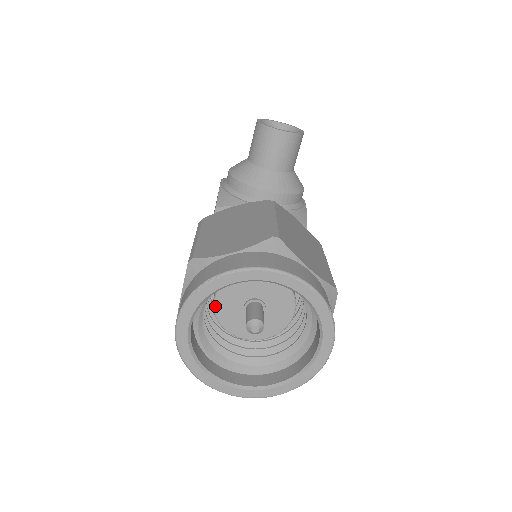
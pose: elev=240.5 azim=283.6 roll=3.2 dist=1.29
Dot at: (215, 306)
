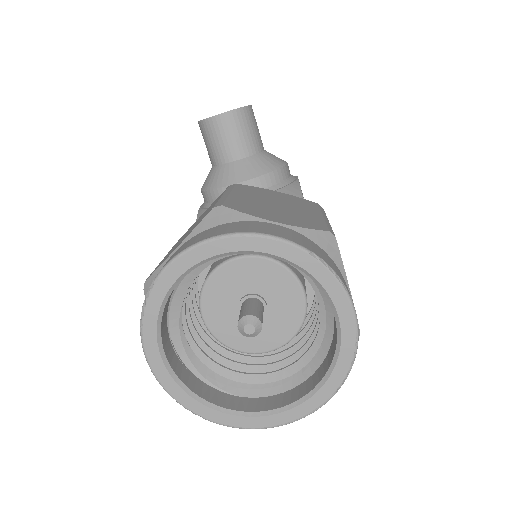
Dot at: (208, 327)
